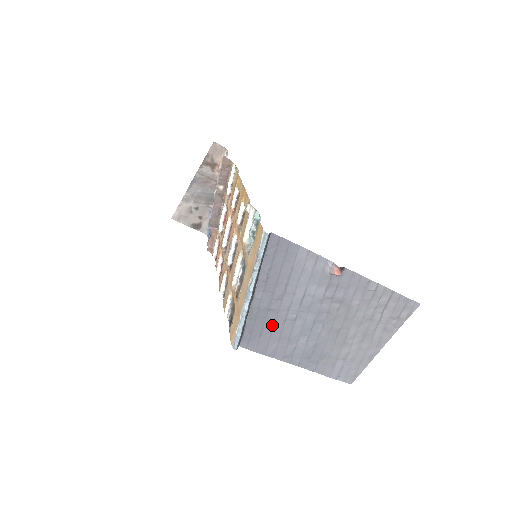
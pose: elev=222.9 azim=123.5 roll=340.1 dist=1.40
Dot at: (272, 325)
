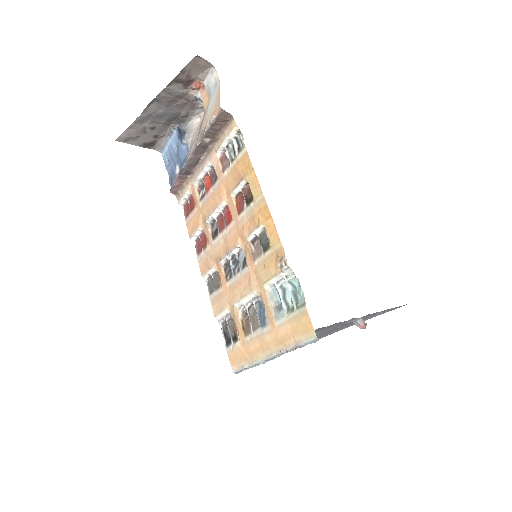
Dot at: occluded
